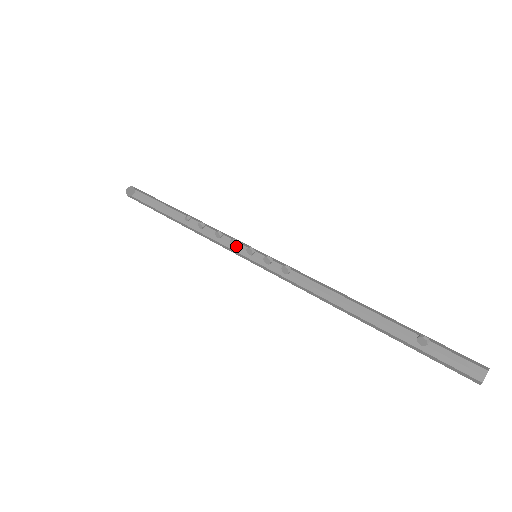
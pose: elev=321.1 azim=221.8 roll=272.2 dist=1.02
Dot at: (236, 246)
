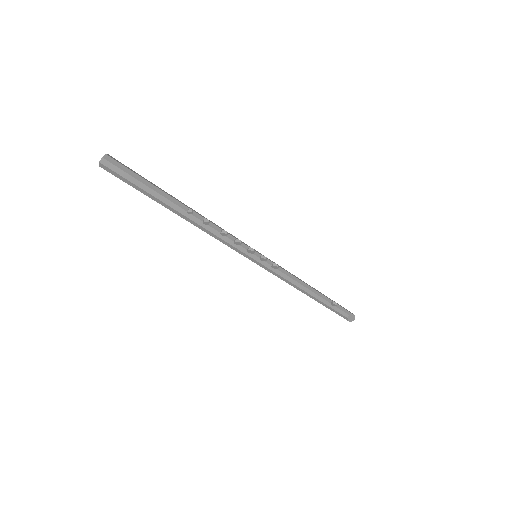
Dot at: (236, 243)
